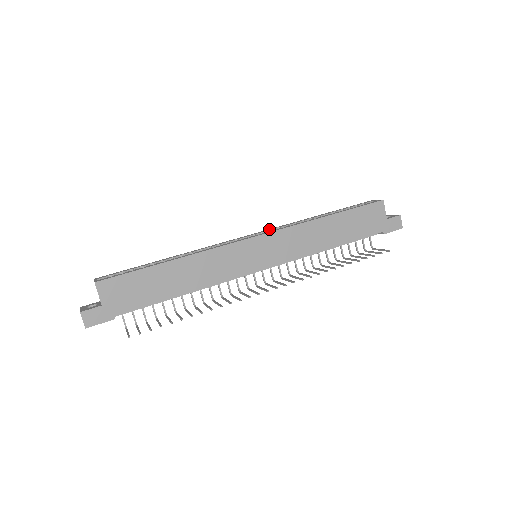
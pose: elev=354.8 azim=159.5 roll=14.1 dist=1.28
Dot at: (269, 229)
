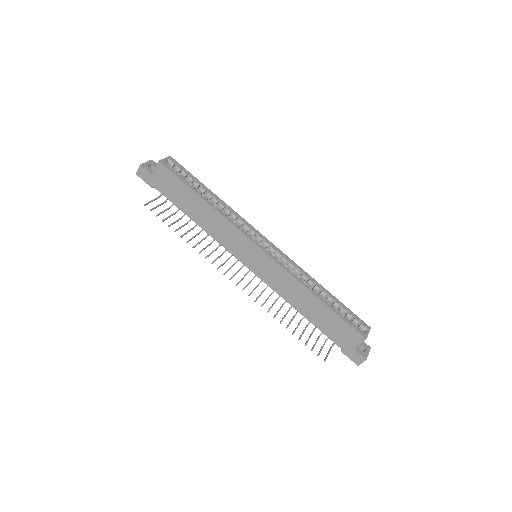
Dot at: (284, 254)
